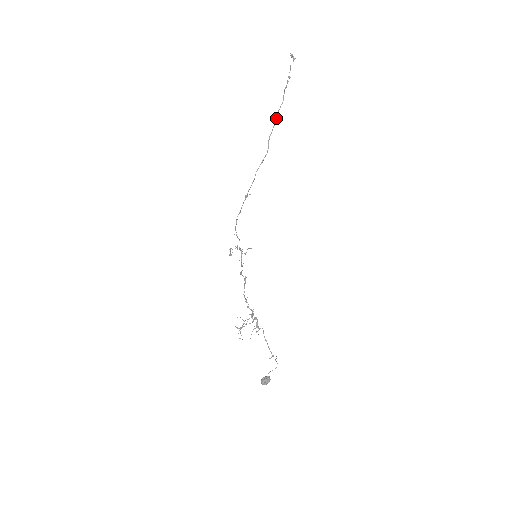
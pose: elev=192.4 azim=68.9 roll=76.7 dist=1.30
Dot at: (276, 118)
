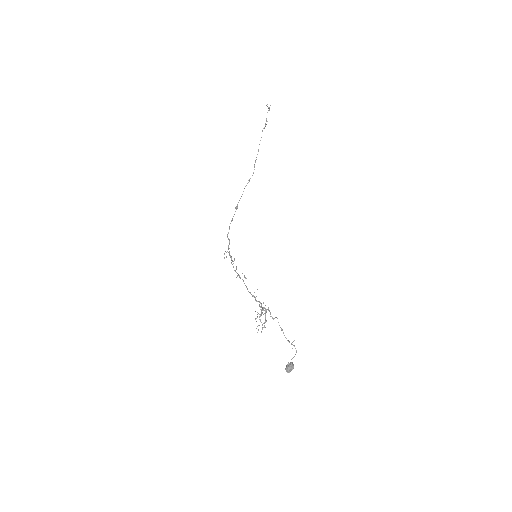
Dot at: occluded
